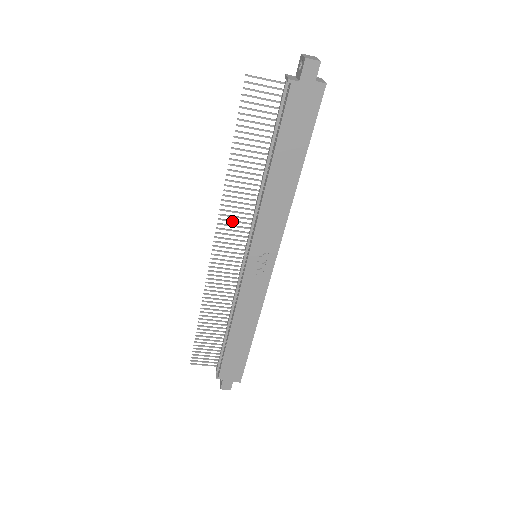
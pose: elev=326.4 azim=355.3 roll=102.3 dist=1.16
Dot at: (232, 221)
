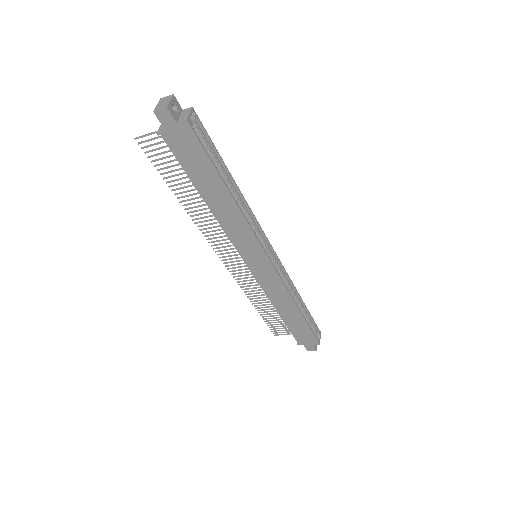
Dot at: occluded
